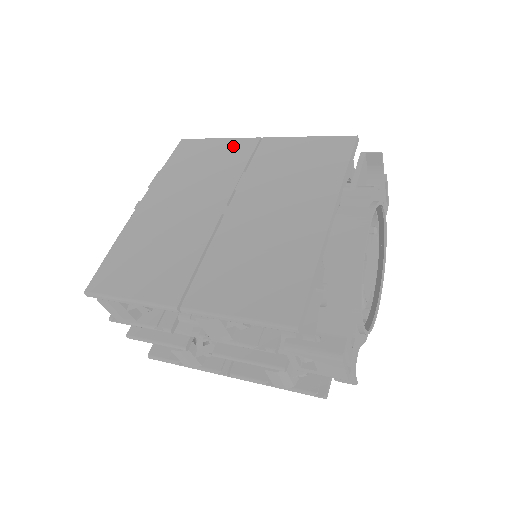
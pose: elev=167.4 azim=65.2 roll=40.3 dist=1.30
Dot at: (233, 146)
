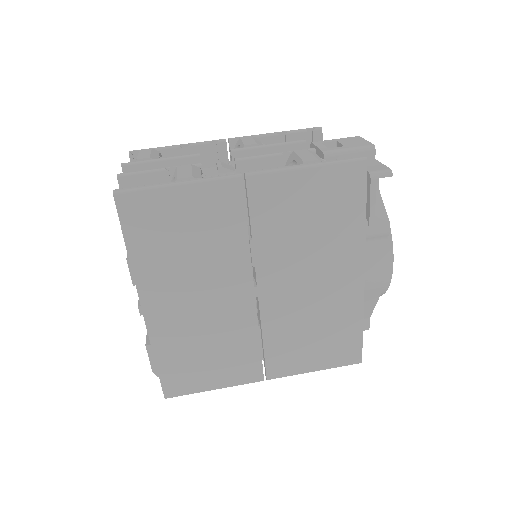
Dot at: (210, 199)
